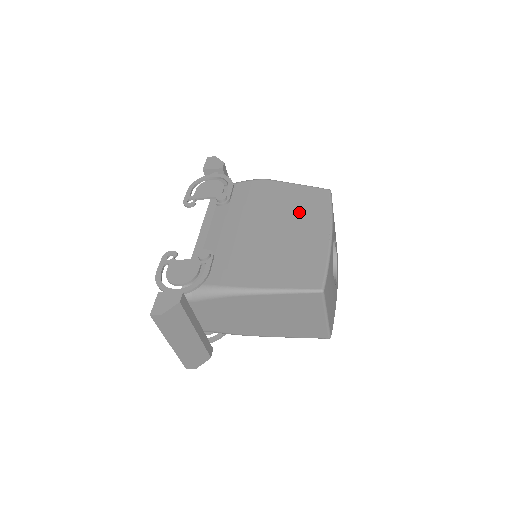
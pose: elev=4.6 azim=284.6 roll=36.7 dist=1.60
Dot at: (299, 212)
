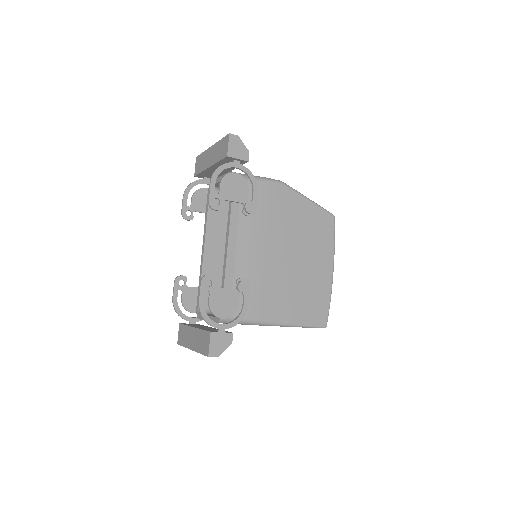
Dot at: (312, 240)
